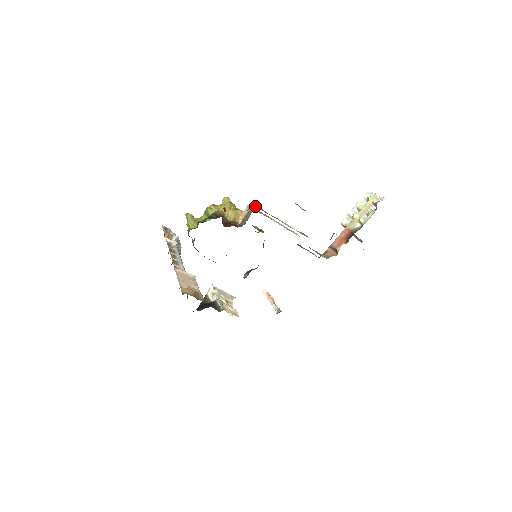
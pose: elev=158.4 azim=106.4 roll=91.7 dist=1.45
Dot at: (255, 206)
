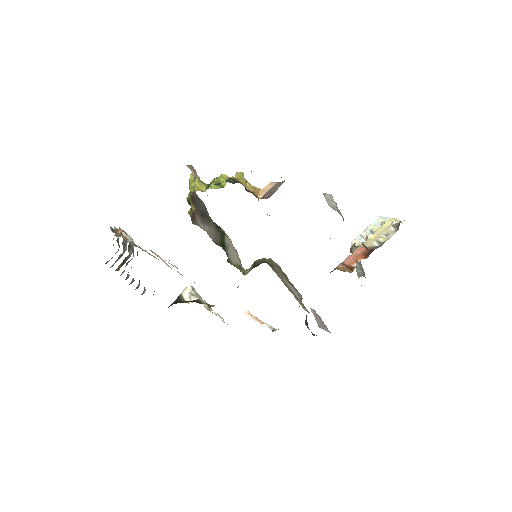
Dot at: occluded
